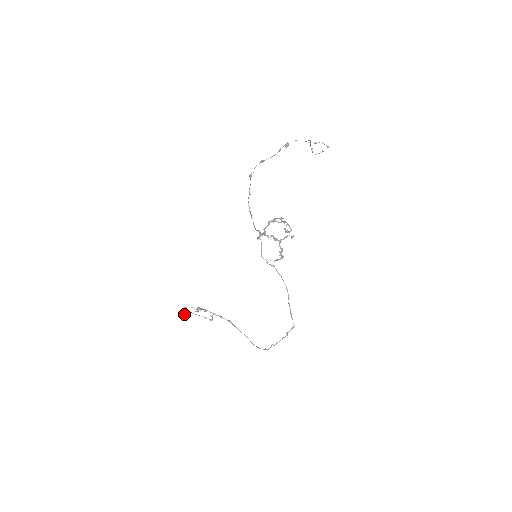
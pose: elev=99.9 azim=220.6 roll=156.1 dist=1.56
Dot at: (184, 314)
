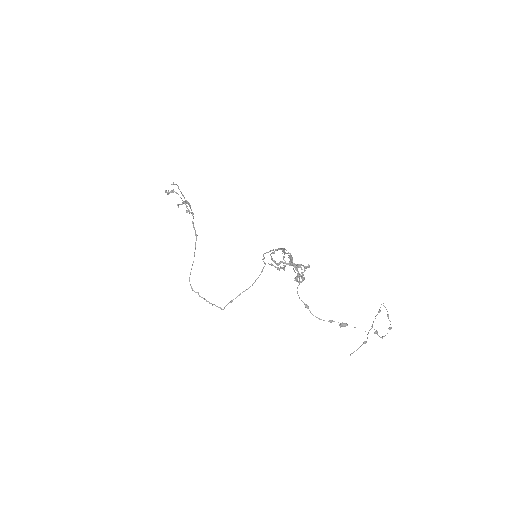
Dot at: (169, 193)
